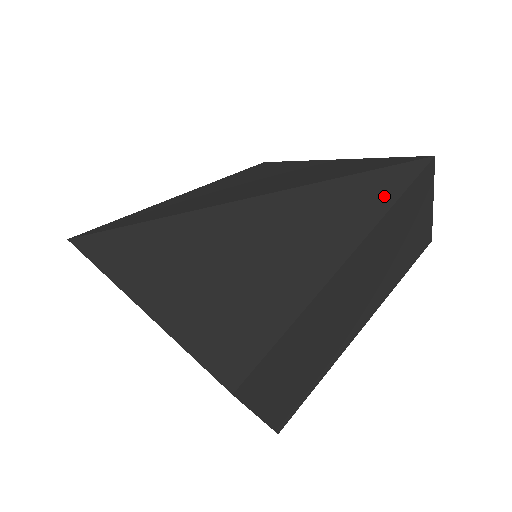
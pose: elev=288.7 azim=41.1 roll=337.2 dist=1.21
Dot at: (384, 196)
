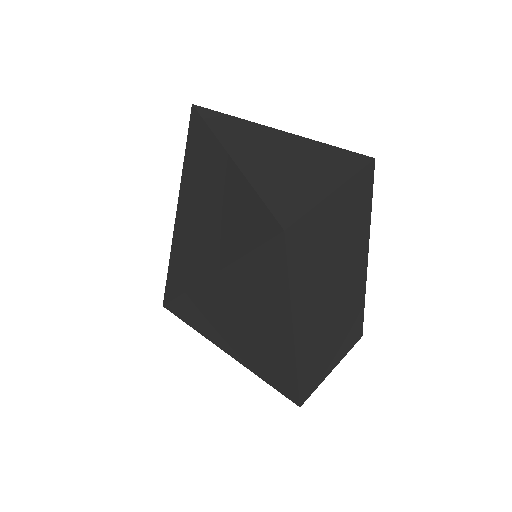
Dot at: (278, 278)
